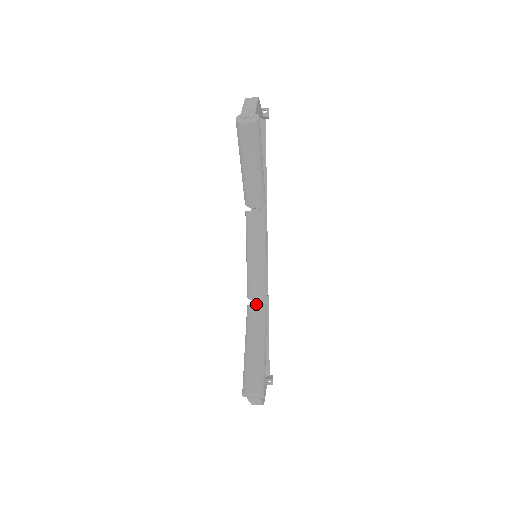
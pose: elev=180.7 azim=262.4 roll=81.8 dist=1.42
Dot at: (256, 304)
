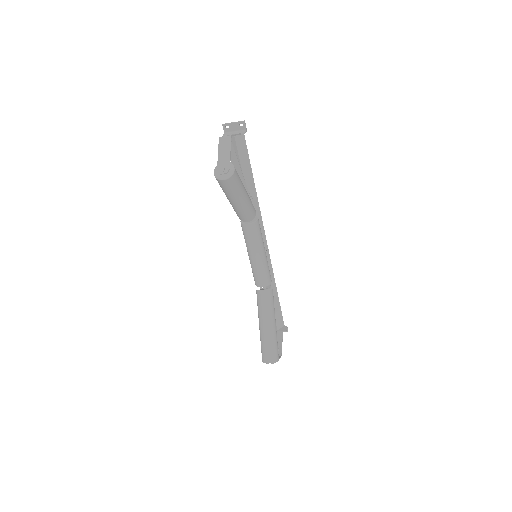
Dot at: (263, 291)
